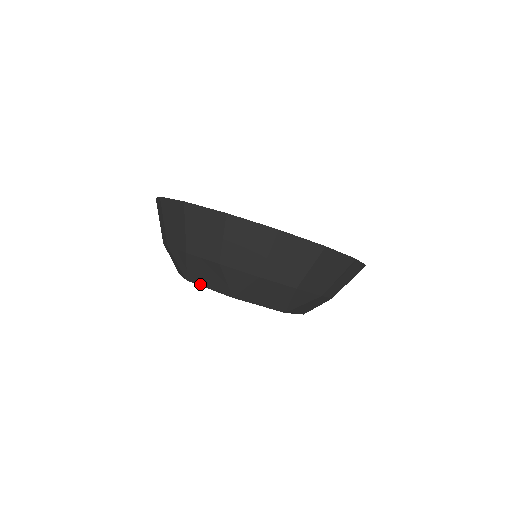
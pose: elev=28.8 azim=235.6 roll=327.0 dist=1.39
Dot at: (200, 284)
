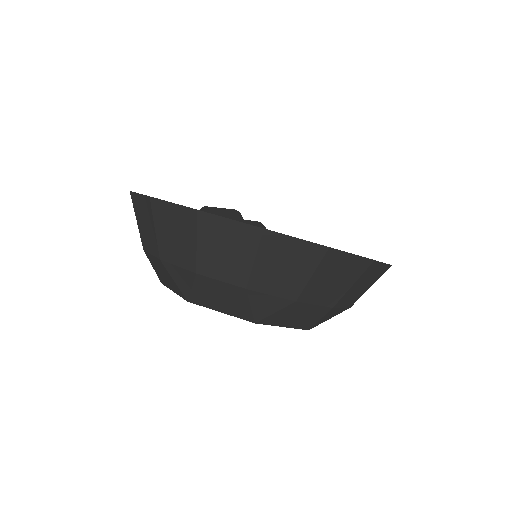
Dot at: (208, 307)
